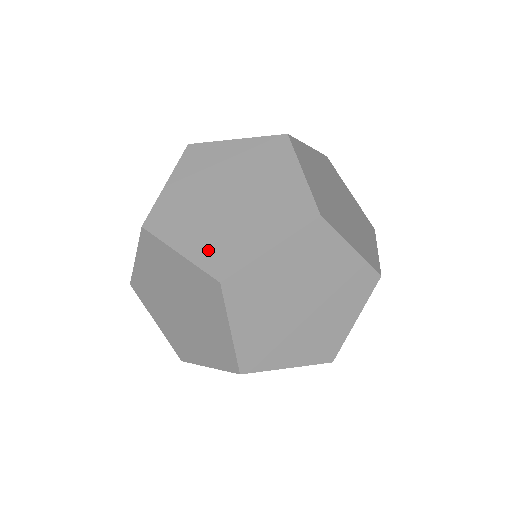
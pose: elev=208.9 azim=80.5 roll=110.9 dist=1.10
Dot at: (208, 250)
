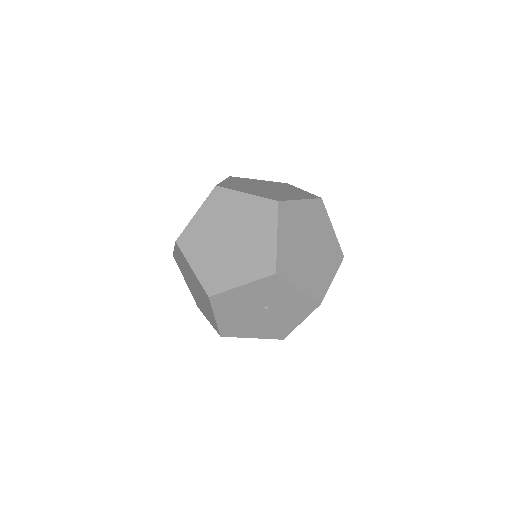
Dot at: (264, 195)
